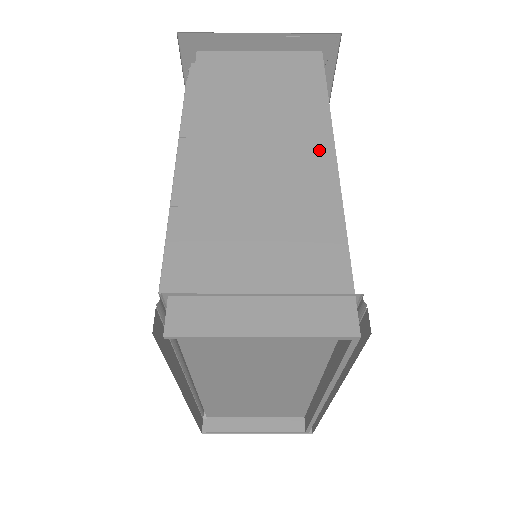
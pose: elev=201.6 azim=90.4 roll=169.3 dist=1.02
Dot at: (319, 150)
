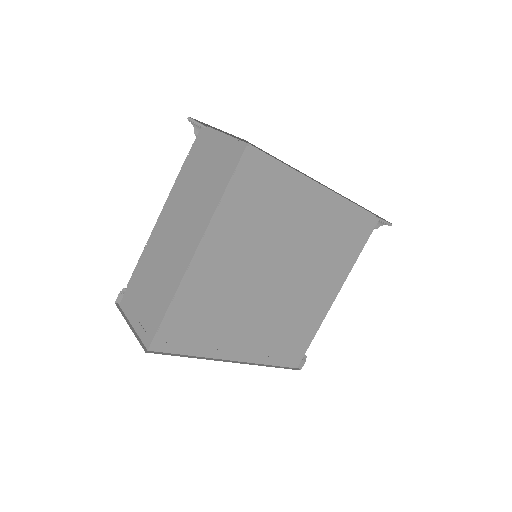
Dot at: (195, 239)
